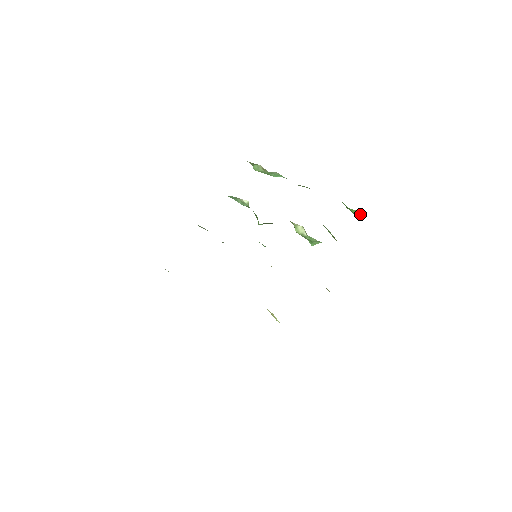
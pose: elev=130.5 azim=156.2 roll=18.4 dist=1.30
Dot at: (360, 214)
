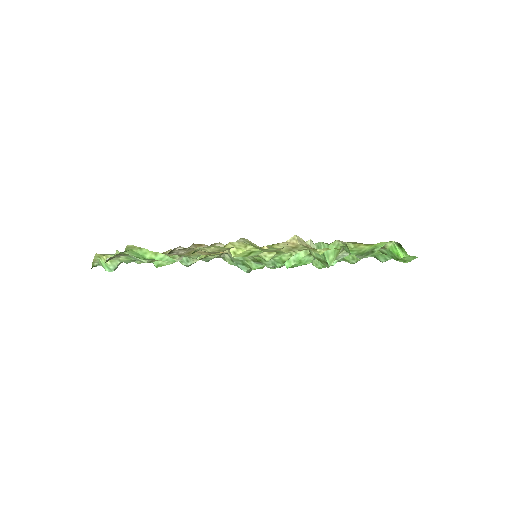
Dot at: (400, 249)
